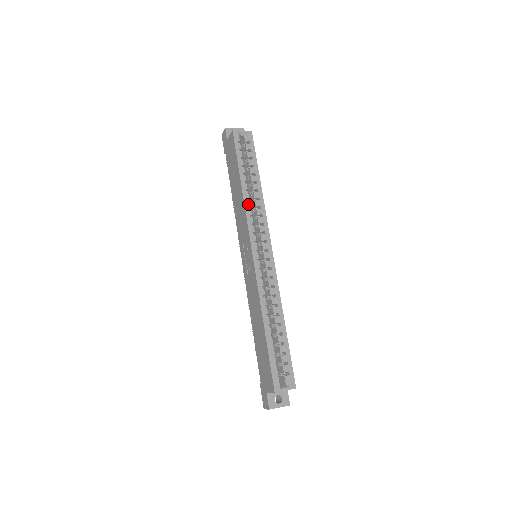
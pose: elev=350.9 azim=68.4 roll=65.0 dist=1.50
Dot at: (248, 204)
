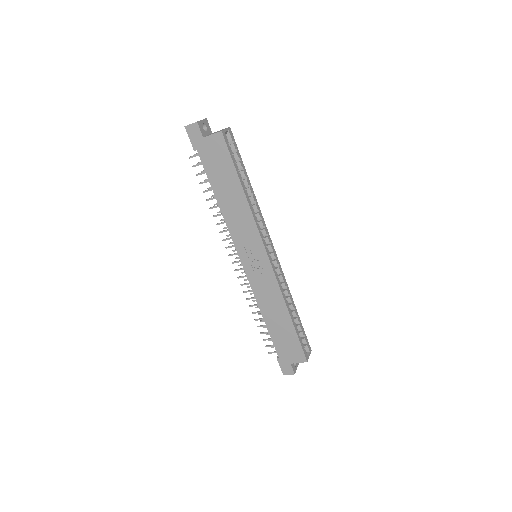
Dot at: (253, 212)
